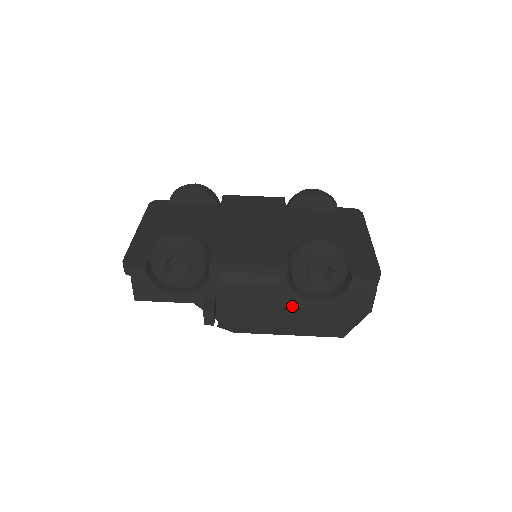
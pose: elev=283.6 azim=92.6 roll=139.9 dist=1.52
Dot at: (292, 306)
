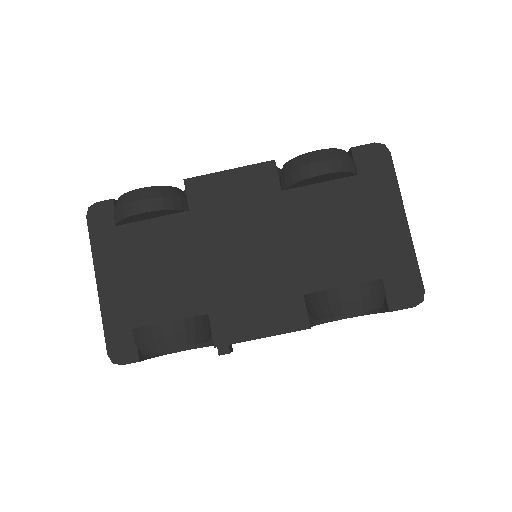
Dot at: occluded
